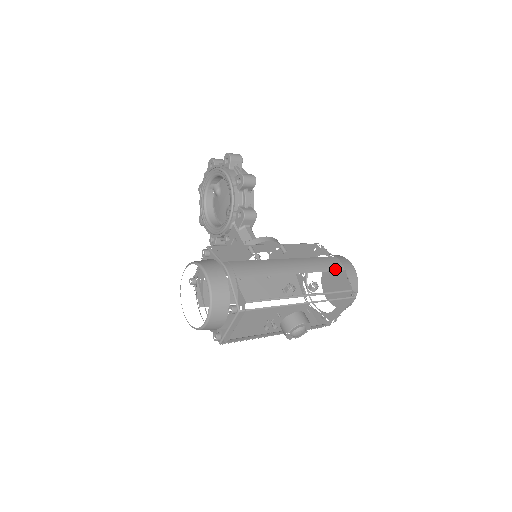
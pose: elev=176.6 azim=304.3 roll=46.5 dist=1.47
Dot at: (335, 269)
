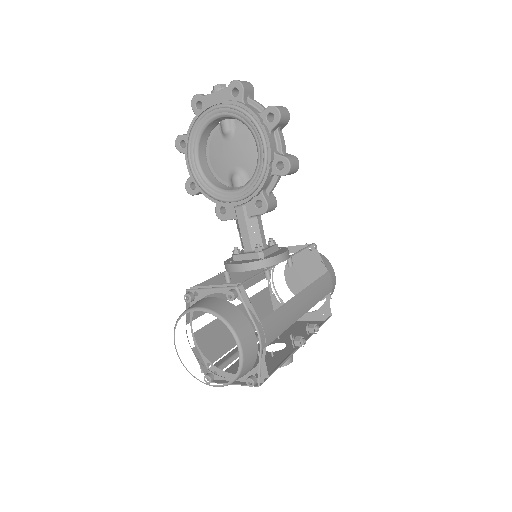
Dot at: (327, 293)
